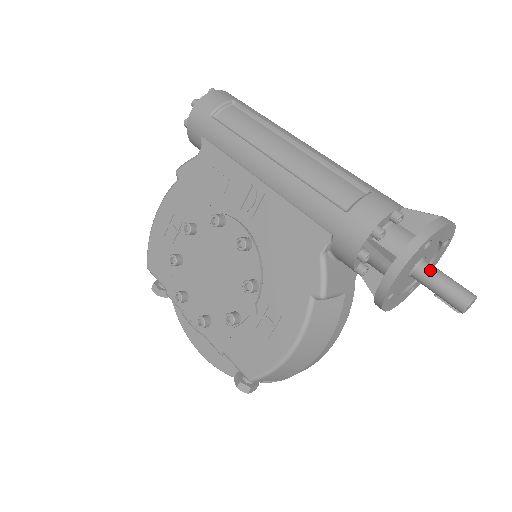
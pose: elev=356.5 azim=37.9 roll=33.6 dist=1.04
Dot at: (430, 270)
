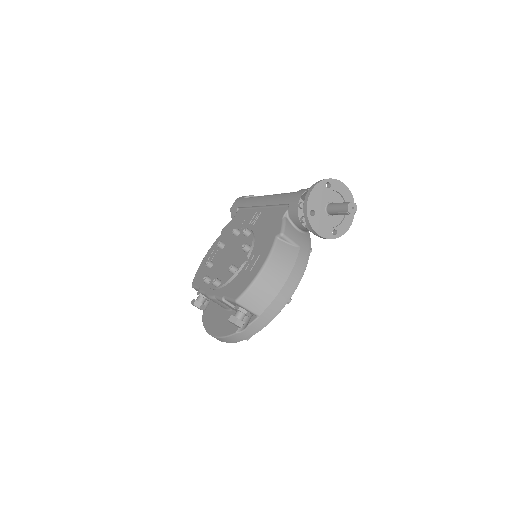
Dot at: (334, 203)
